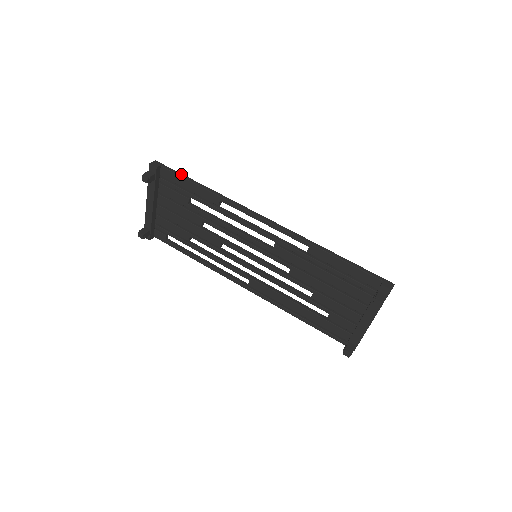
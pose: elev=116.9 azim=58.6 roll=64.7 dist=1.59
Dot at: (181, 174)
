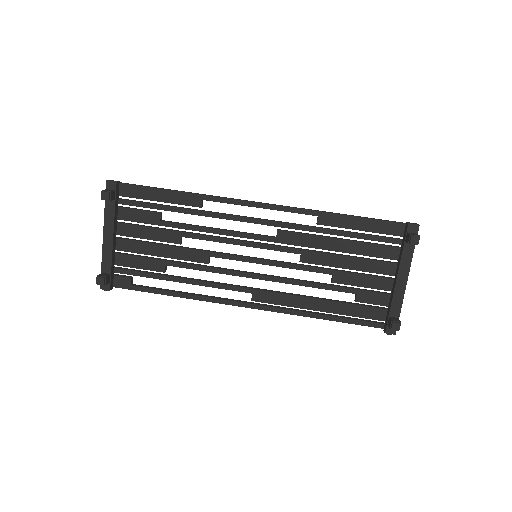
Dot at: (147, 186)
